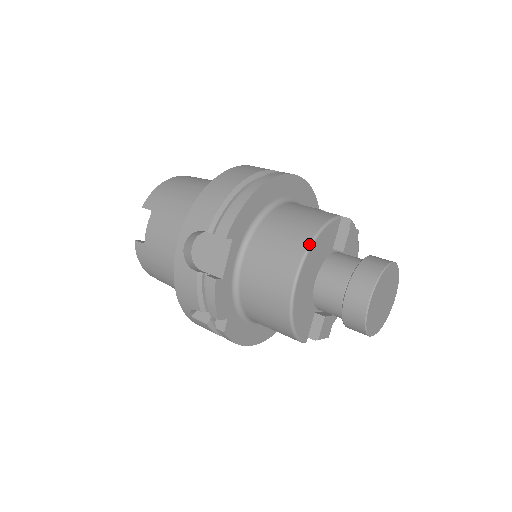
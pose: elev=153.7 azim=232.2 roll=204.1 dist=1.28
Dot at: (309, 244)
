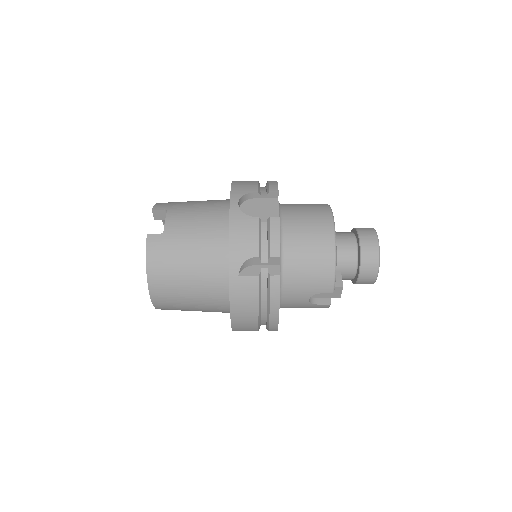
Dot at: (329, 205)
